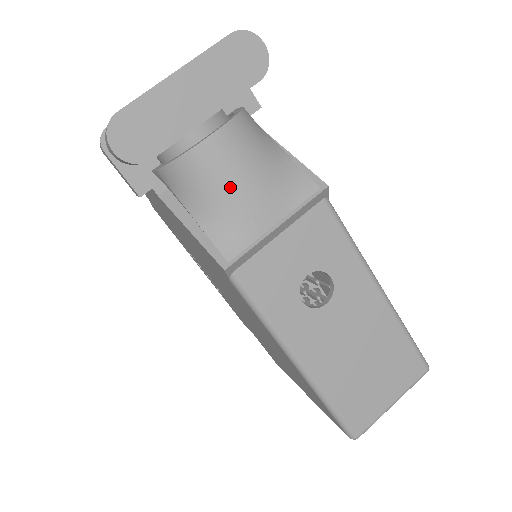
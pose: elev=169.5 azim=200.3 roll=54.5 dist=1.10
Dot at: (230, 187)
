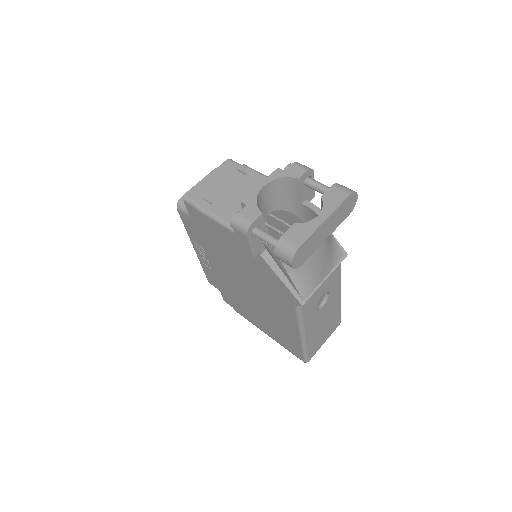
Dot at: (316, 264)
